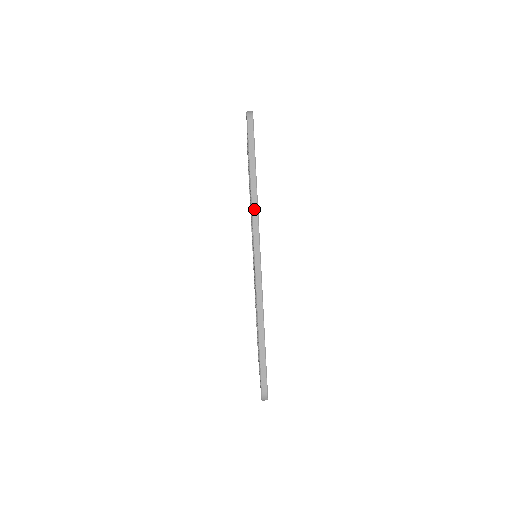
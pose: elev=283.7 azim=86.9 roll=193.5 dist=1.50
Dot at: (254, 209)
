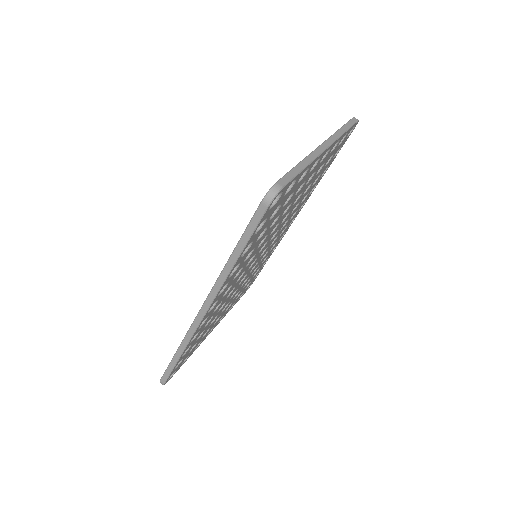
Dot at: (219, 281)
